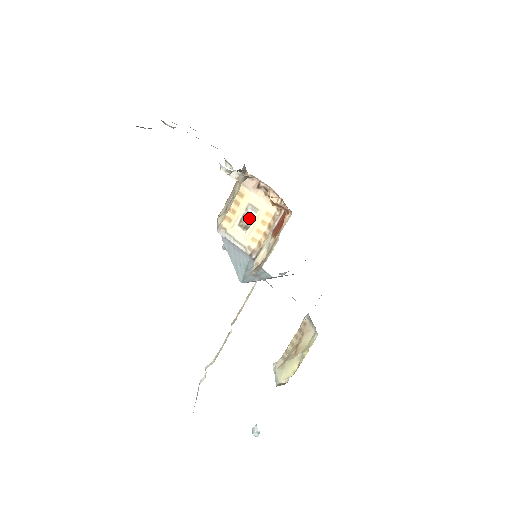
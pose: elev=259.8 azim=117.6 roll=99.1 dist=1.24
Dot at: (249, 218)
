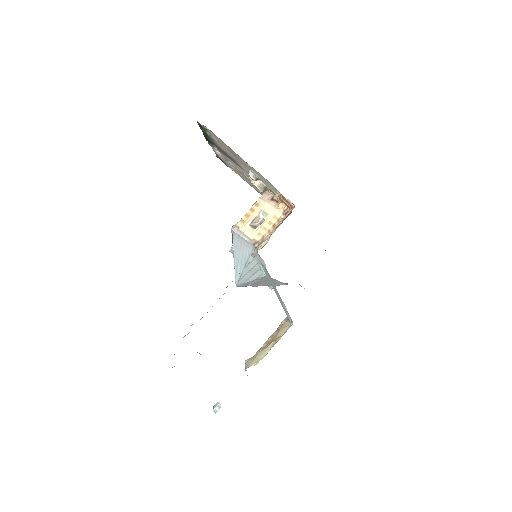
Dot at: (259, 221)
